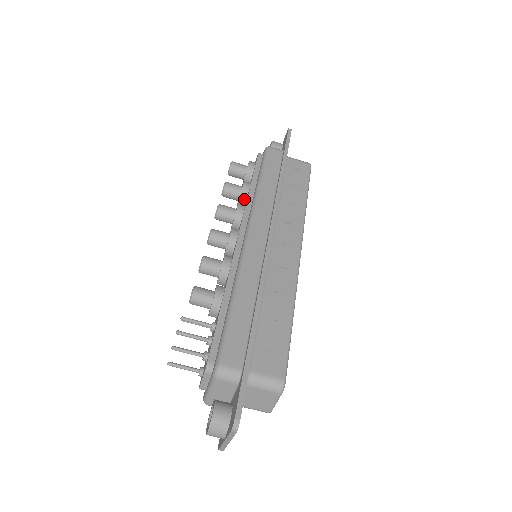
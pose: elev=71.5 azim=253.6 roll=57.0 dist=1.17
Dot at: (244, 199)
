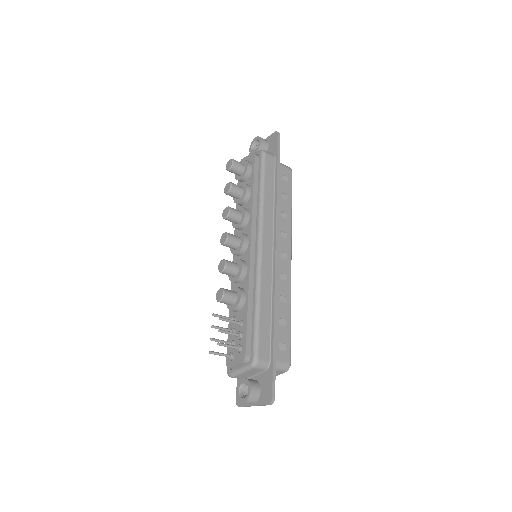
Dot at: (245, 201)
